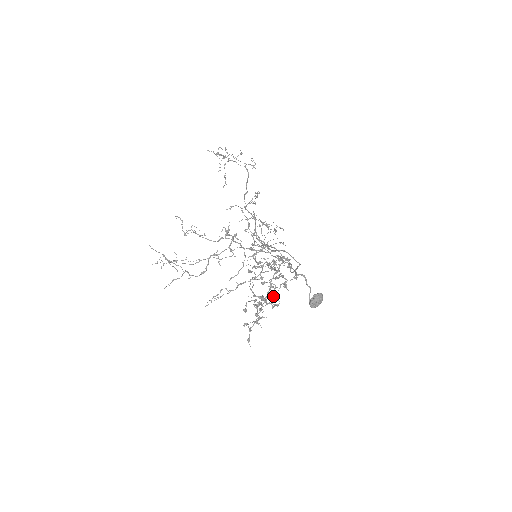
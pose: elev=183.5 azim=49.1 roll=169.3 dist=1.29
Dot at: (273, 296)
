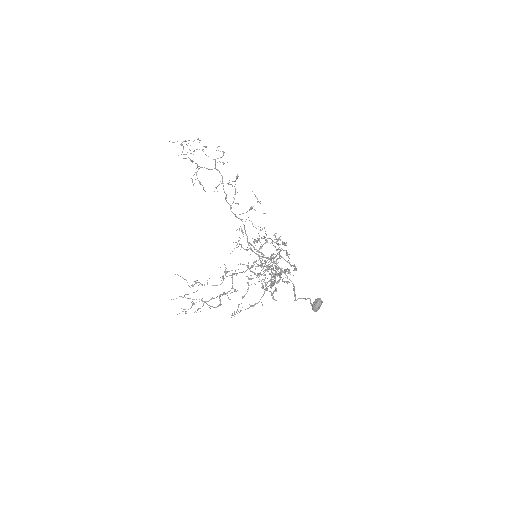
Dot at: (281, 268)
